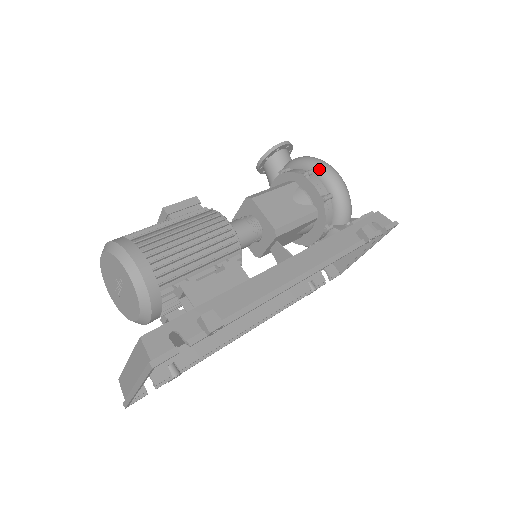
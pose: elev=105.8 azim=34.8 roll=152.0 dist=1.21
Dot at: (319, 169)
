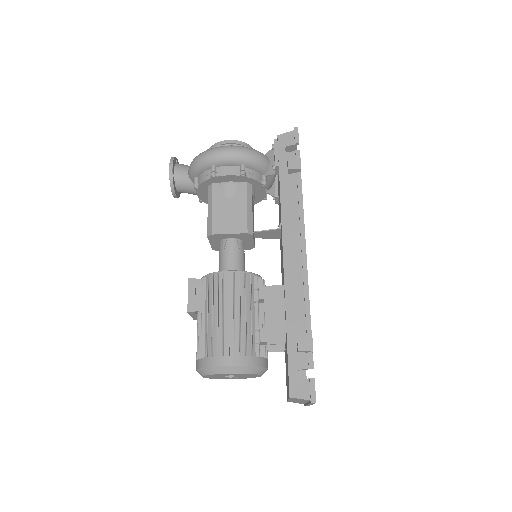
Dot at: (216, 161)
